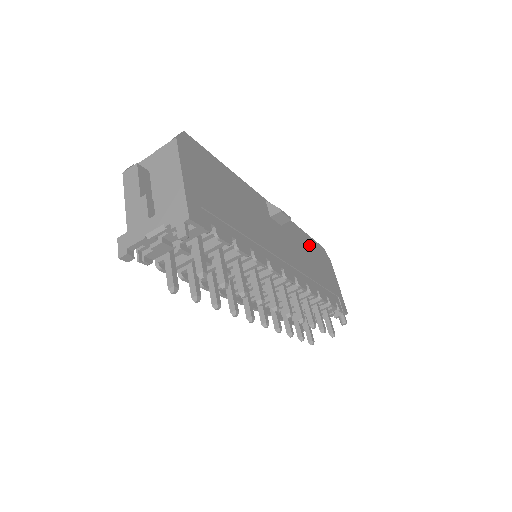
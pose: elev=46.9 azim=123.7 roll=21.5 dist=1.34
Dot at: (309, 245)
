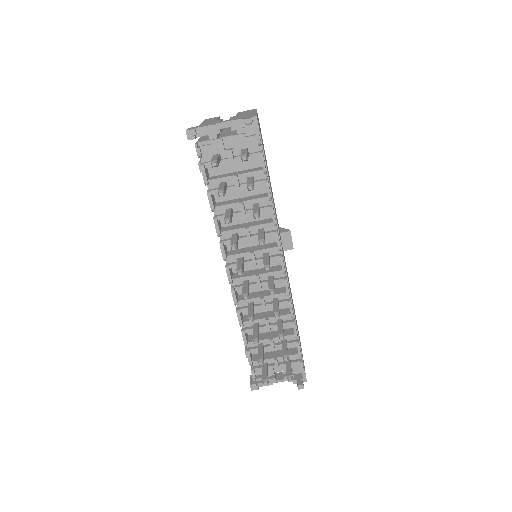
Dot at: occluded
